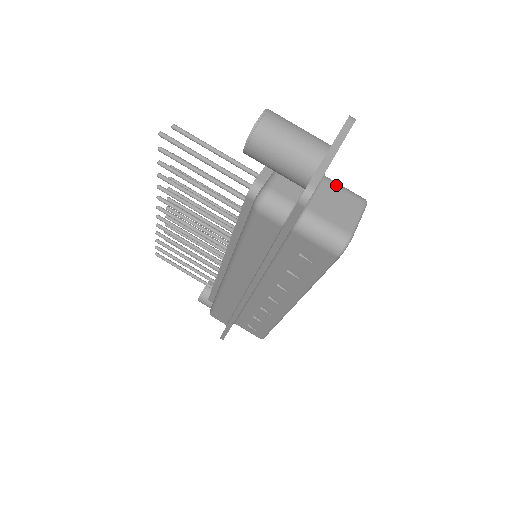
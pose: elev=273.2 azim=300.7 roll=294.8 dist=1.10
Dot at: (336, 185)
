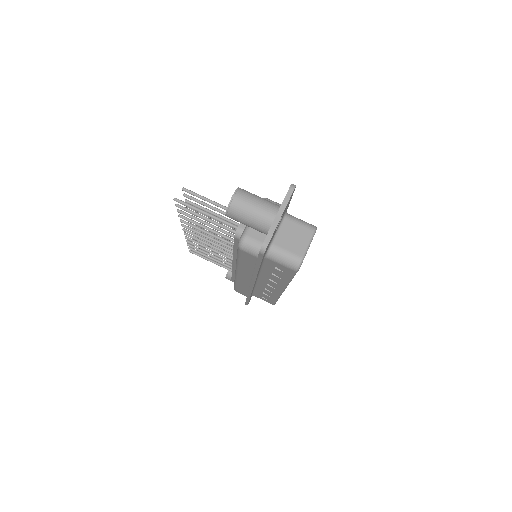
Dot at: (294, 221)
